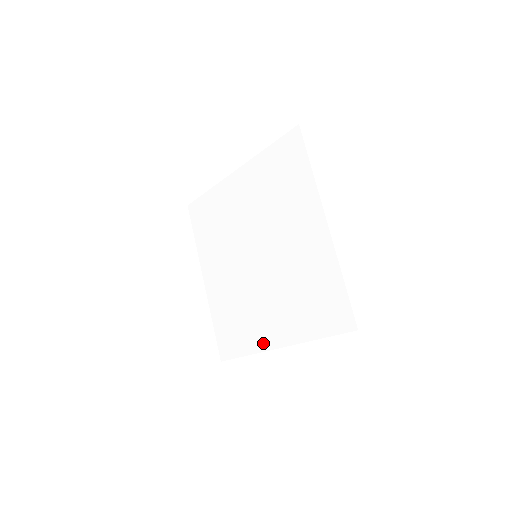
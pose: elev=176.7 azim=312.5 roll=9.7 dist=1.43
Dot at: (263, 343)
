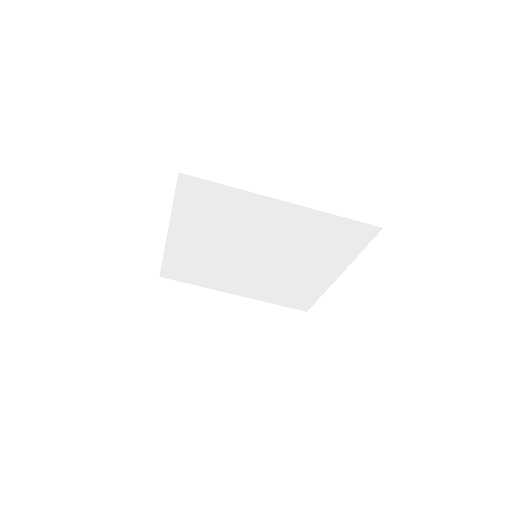
Dot at: (324, 283)
